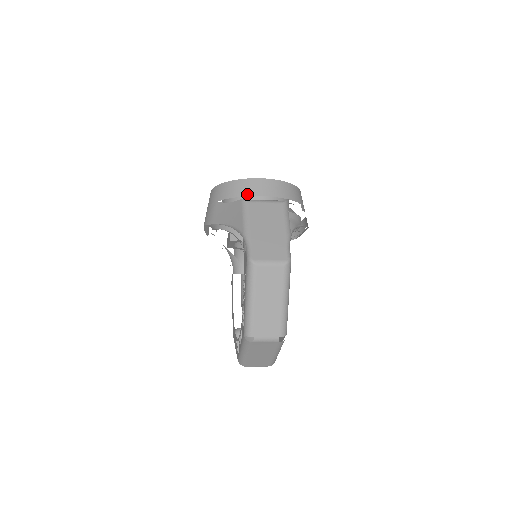
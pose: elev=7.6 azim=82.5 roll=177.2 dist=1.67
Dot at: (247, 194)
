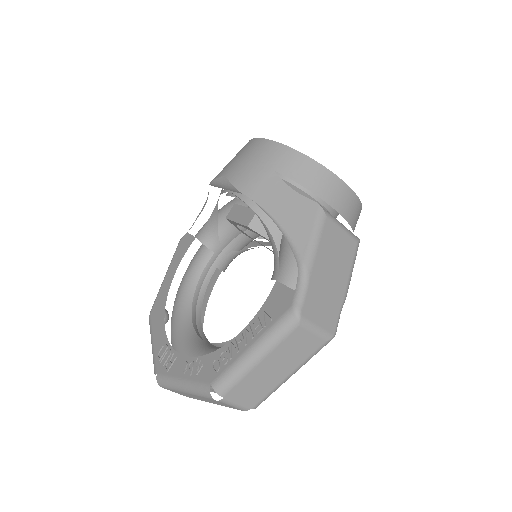
Dot at: (321, 194)
